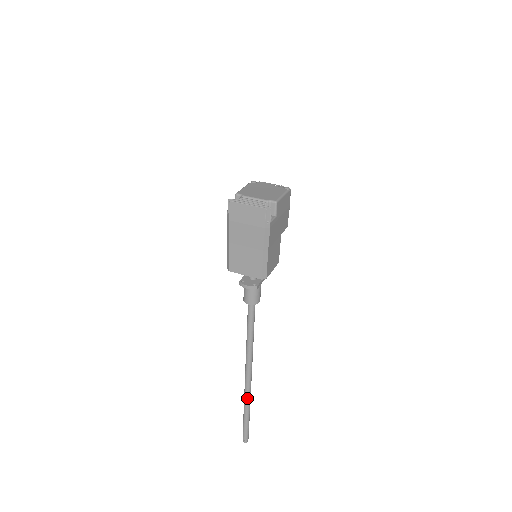
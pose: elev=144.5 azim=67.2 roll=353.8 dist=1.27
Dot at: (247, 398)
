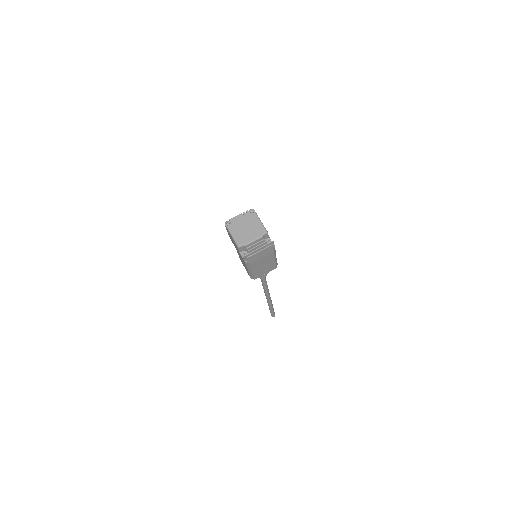
Dot at: (271, 304)
